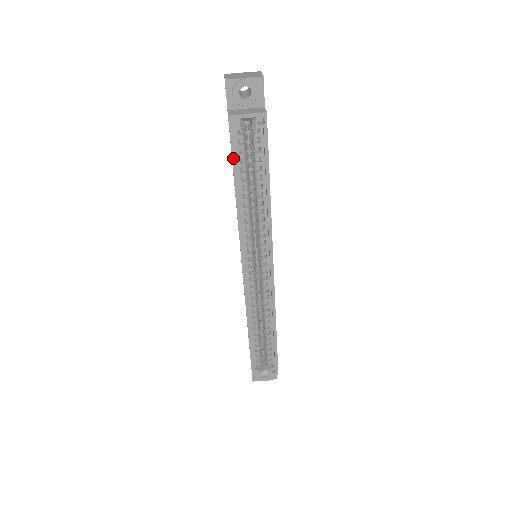
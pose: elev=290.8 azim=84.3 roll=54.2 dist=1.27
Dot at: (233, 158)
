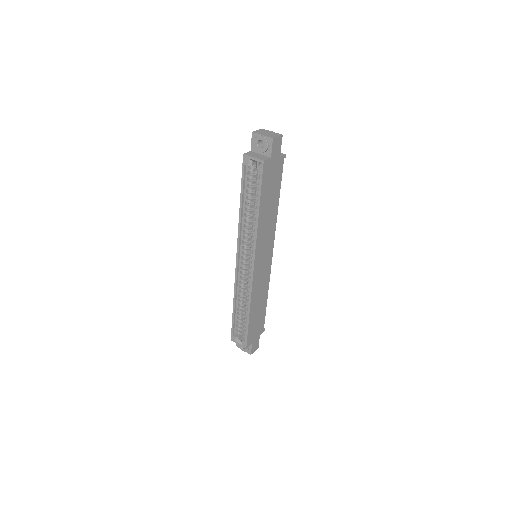
Dot at: (242, 181)
